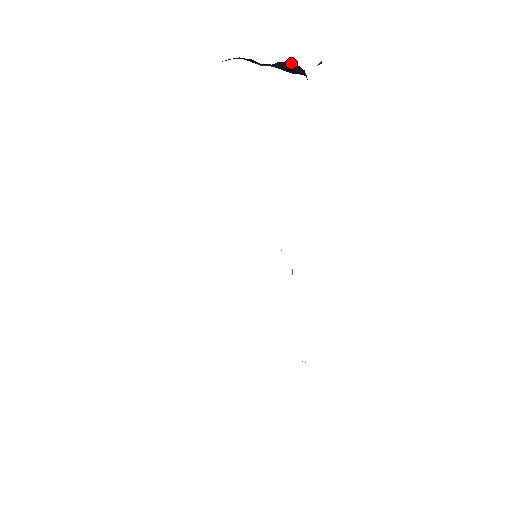
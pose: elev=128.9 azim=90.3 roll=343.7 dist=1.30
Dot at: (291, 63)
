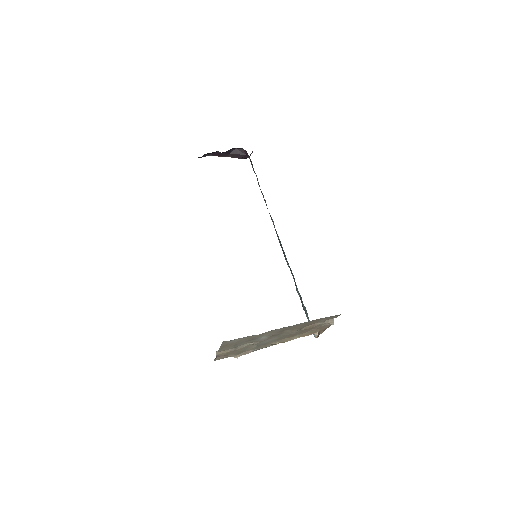
Dot at: (238, 149)
